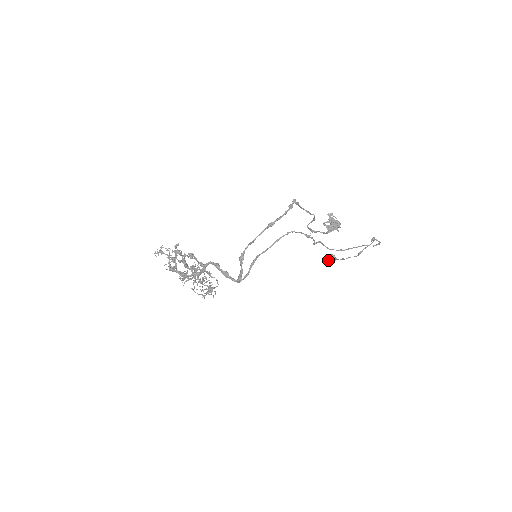
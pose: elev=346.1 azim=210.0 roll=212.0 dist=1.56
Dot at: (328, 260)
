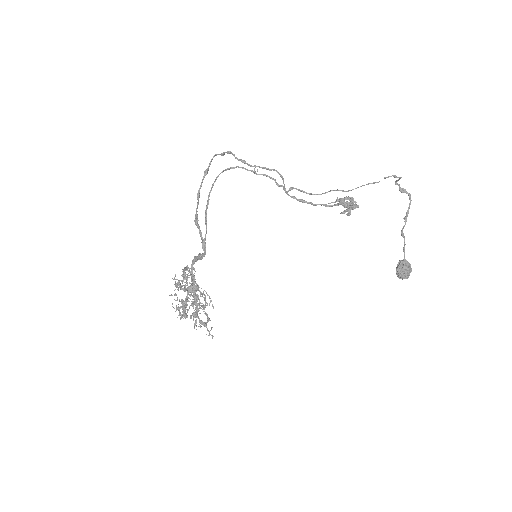
Dot at: (397, 268)
